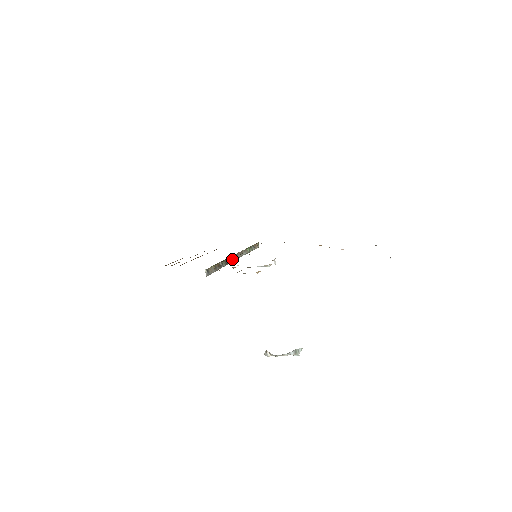
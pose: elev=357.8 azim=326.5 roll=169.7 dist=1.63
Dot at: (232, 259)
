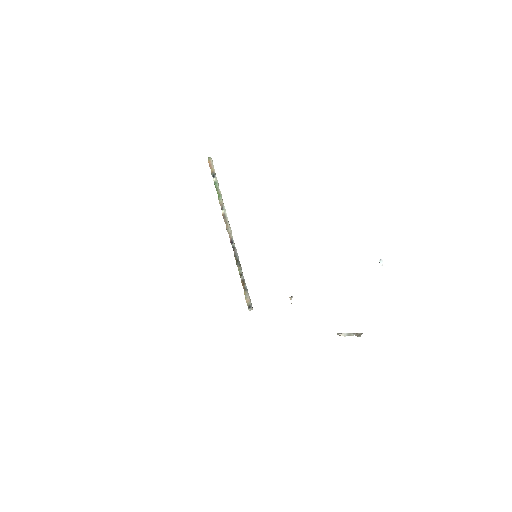
Dot at: (234, 249)
